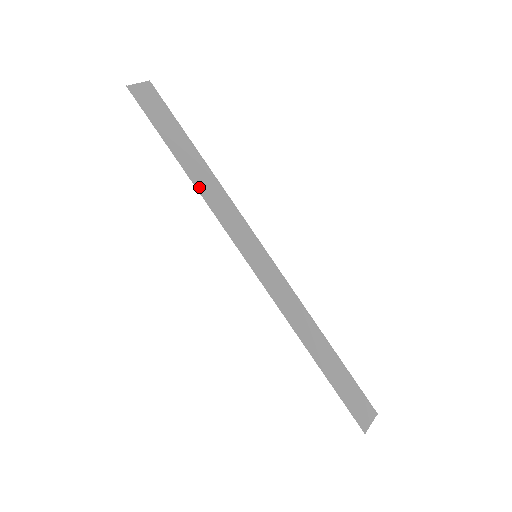
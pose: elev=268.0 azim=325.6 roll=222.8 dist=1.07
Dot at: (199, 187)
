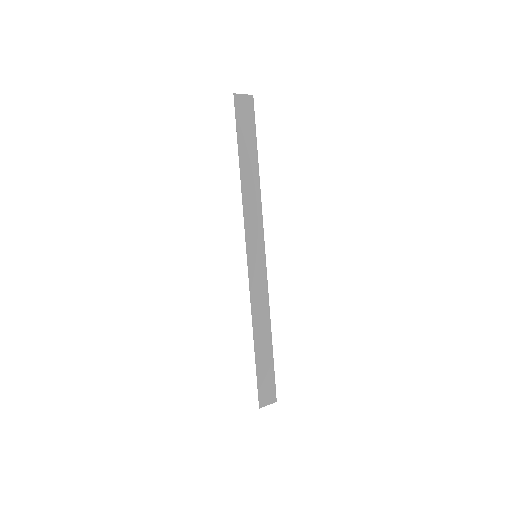
Dot at: (244, 190)
